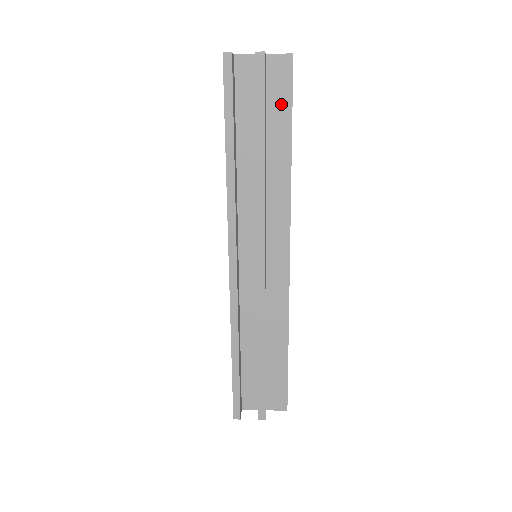
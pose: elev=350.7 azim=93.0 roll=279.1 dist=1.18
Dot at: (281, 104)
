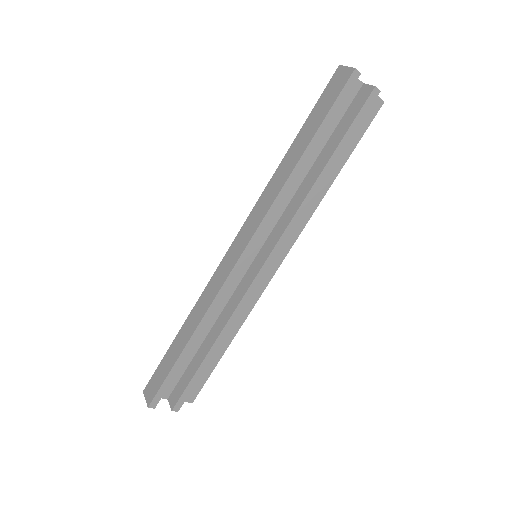
Dot at: (353, 136)
